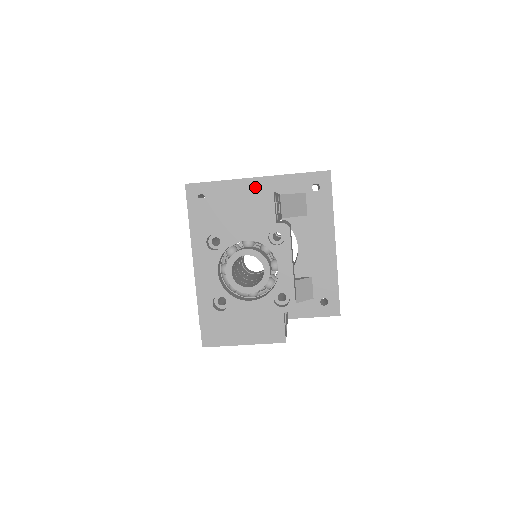
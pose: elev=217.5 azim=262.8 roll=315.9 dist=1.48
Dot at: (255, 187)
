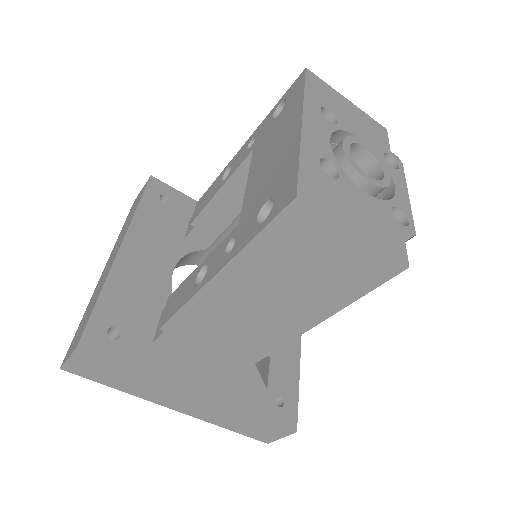
Dot at: occluded
